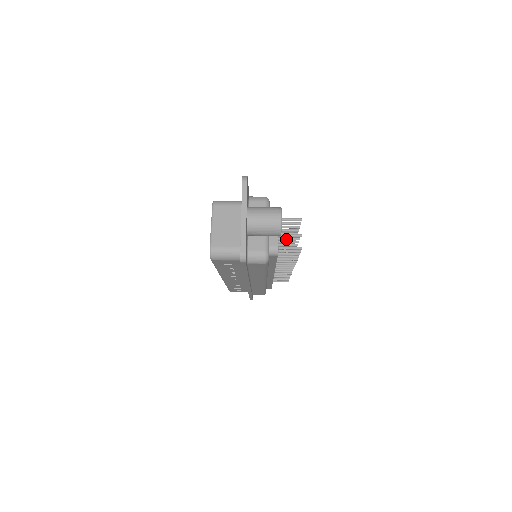
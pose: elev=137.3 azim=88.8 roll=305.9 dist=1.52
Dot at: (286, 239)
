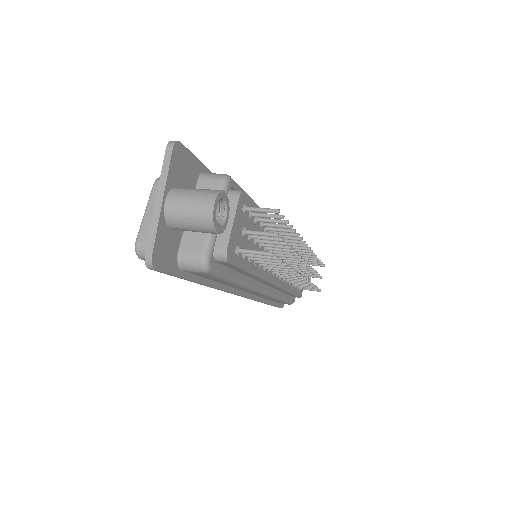
Dot at: (262, 238)
